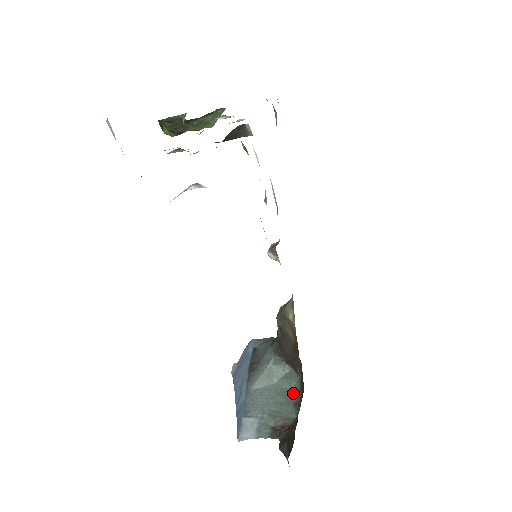
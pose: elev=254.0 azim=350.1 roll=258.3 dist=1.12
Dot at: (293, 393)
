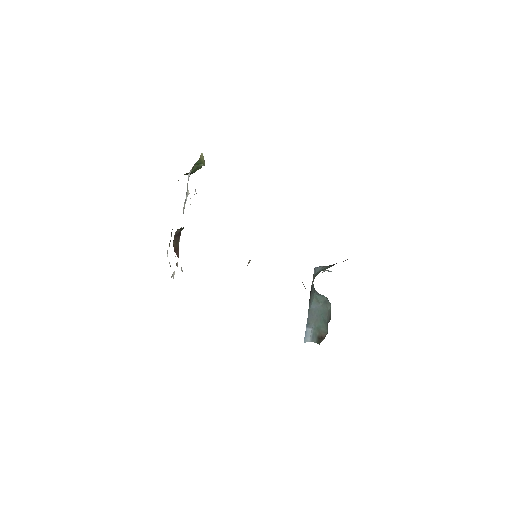
Dot at: (328, 315)
